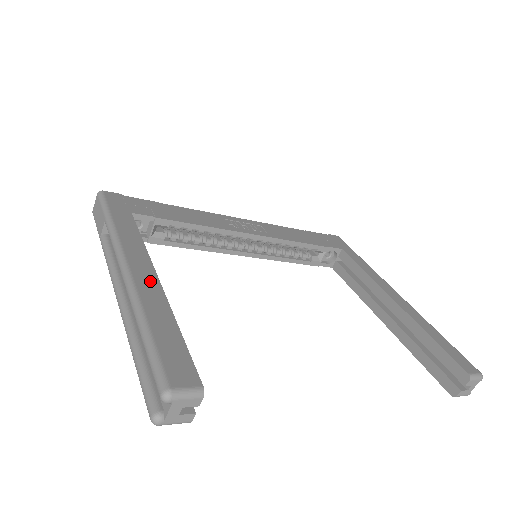
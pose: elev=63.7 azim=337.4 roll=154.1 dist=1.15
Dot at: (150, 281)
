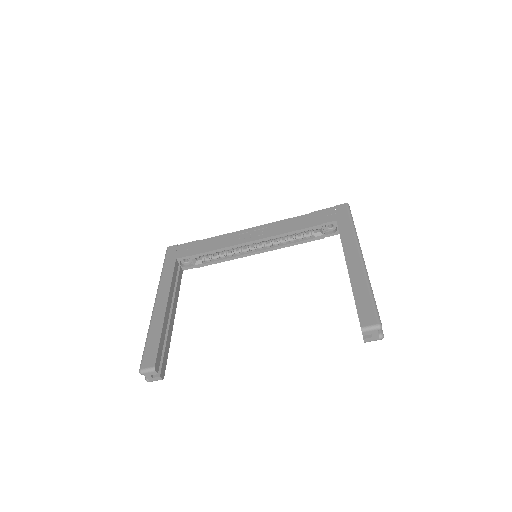
Dot at: (161, 309)
